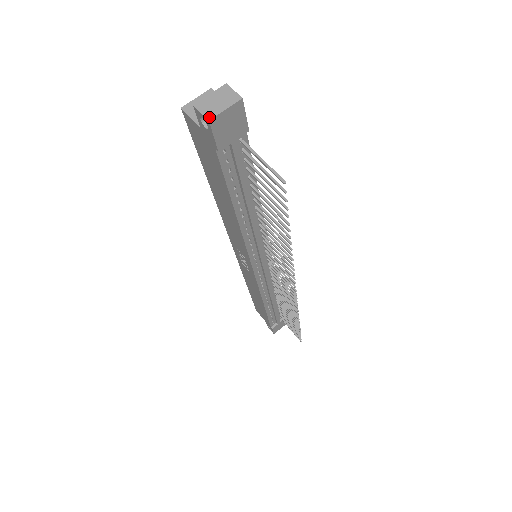
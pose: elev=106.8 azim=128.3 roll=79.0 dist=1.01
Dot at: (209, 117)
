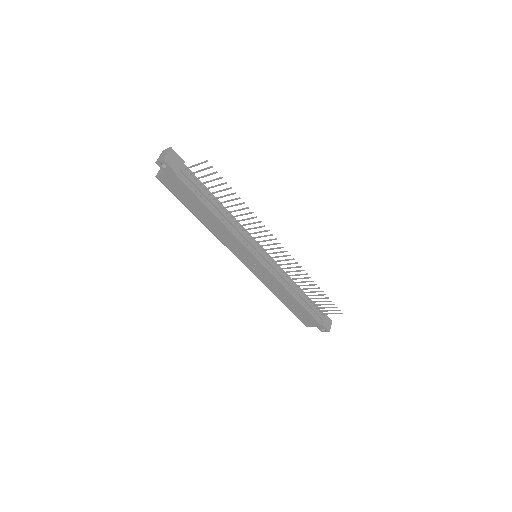
Dot at: (162, 159)
